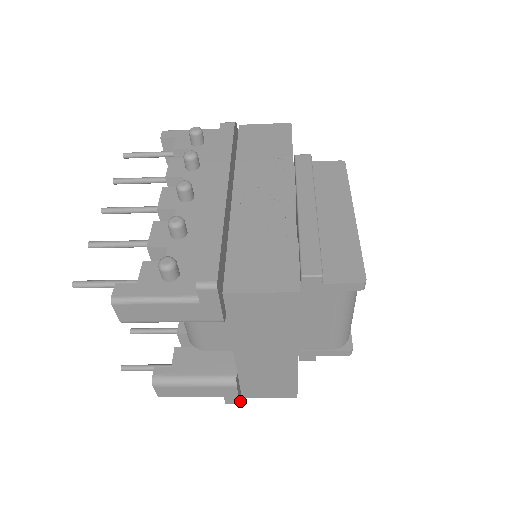
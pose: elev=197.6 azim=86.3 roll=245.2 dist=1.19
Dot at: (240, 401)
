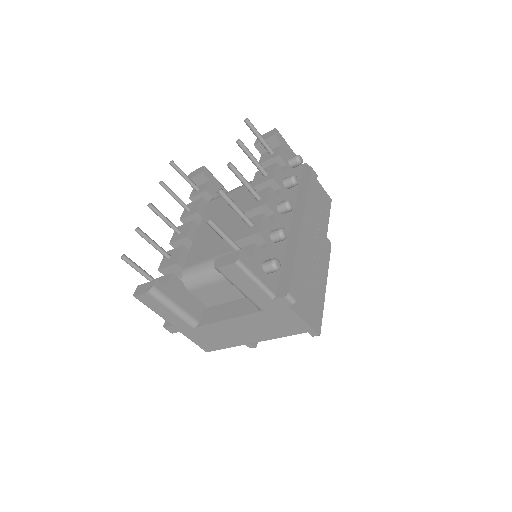
Dot at: (173, 331)
